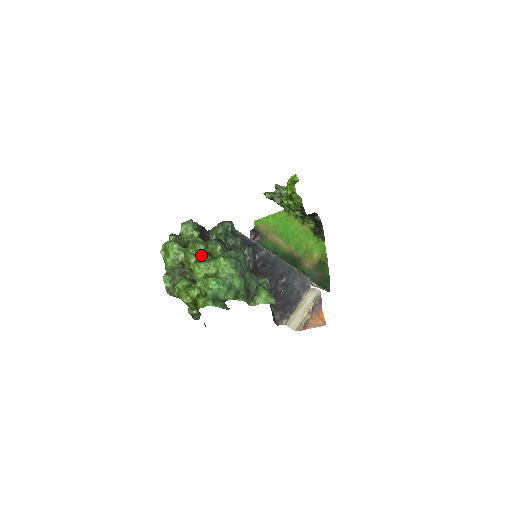
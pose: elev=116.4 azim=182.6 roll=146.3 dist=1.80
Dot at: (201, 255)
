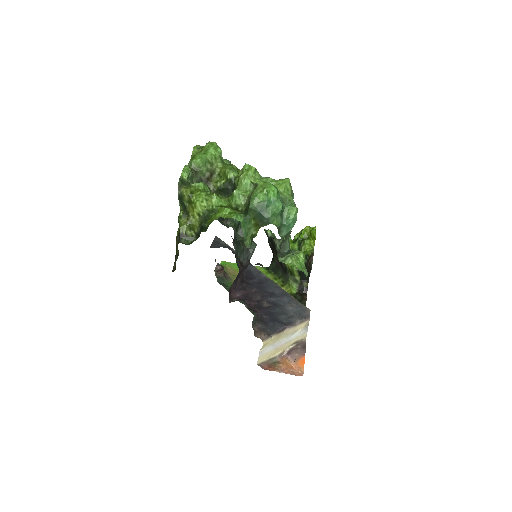
Dot at: occluded
